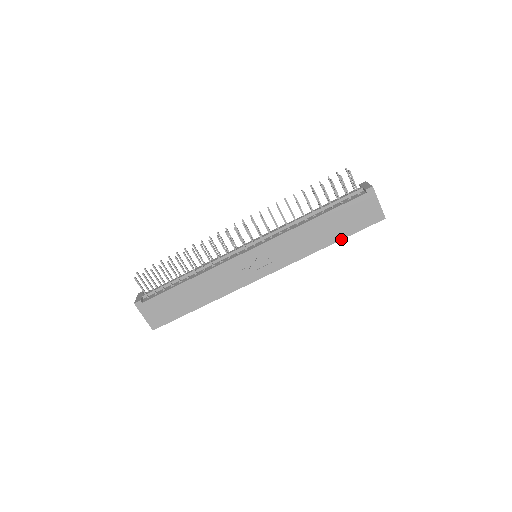
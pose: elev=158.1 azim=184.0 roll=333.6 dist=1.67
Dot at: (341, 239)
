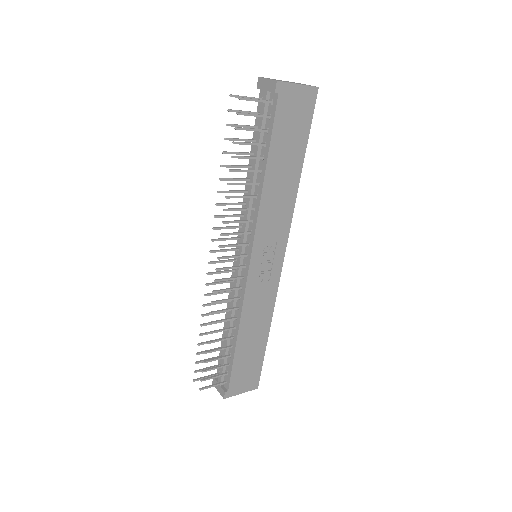
Dot at: (304, 156)
